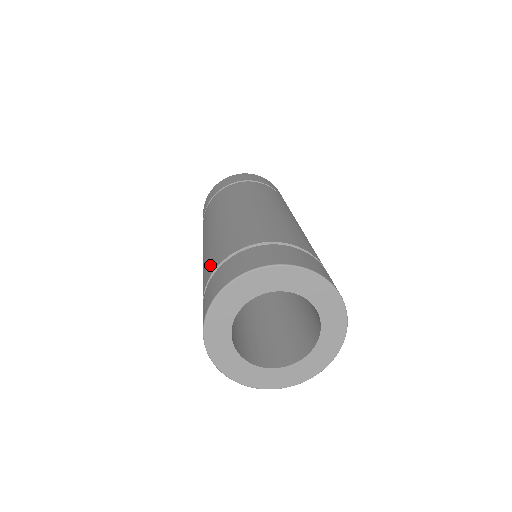
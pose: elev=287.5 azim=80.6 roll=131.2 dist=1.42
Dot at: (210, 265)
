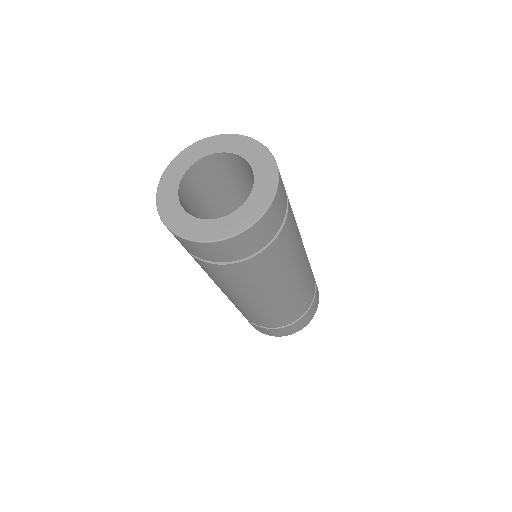
Dot at: occluded
